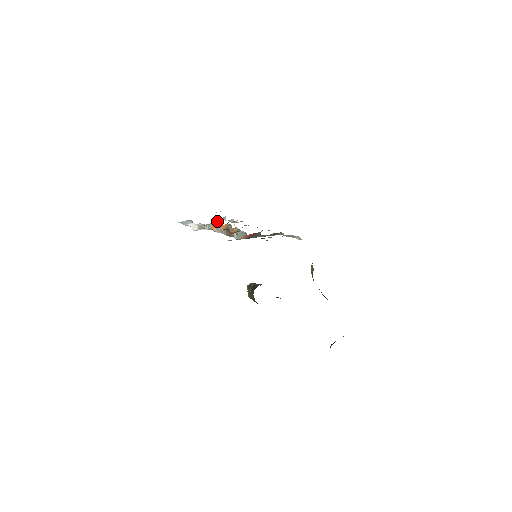
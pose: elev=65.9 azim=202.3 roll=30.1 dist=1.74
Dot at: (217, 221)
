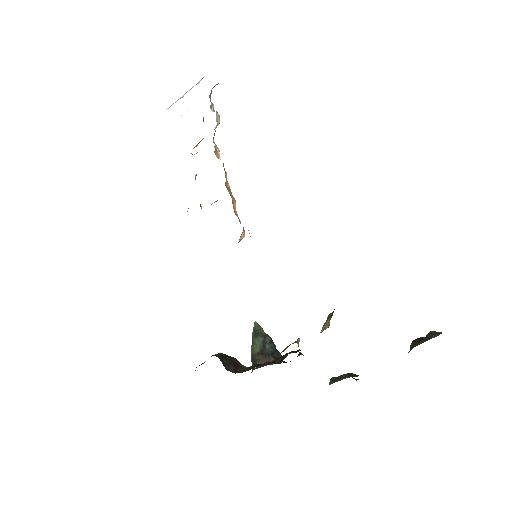
Dot at: (209, 95)
